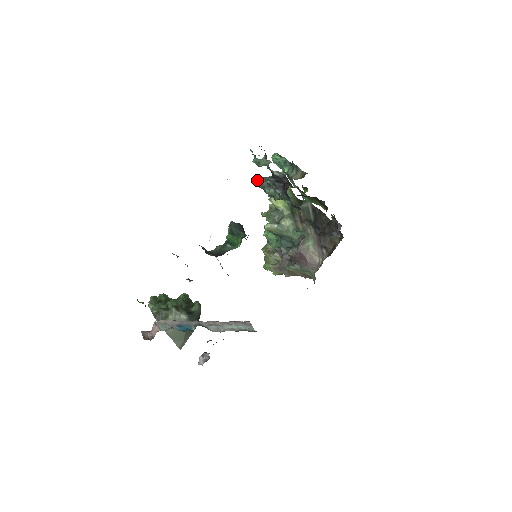
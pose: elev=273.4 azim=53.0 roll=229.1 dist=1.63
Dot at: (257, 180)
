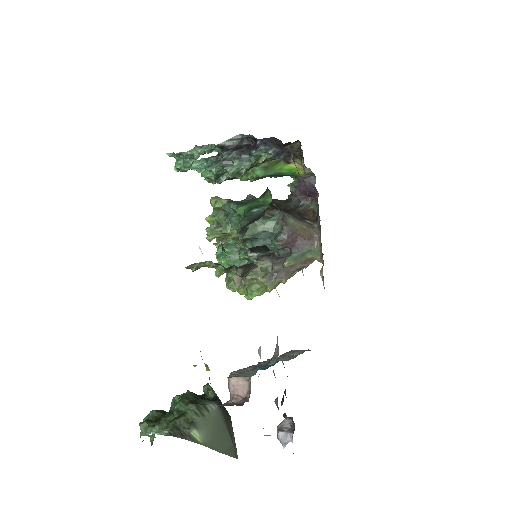
Dot at: (204, 172)
